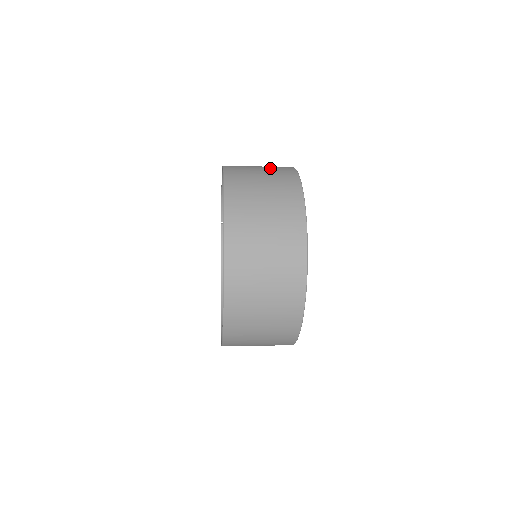
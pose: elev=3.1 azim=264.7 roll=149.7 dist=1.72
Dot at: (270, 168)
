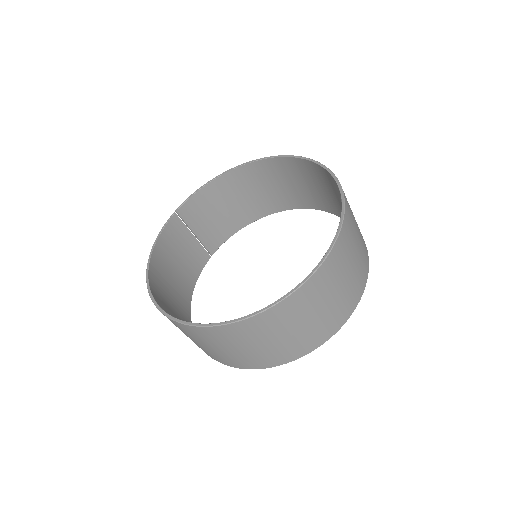
Dot at: (308, 190)
